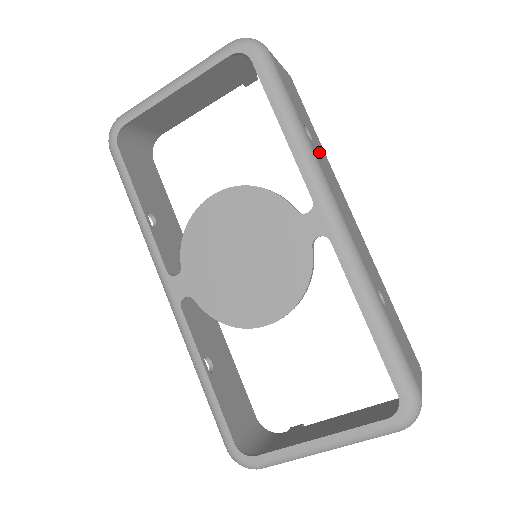
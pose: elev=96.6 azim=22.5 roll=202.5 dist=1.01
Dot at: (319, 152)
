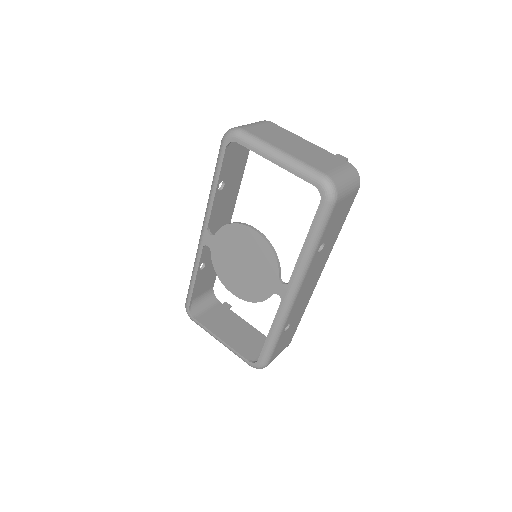
Dot at: (322, 253)
